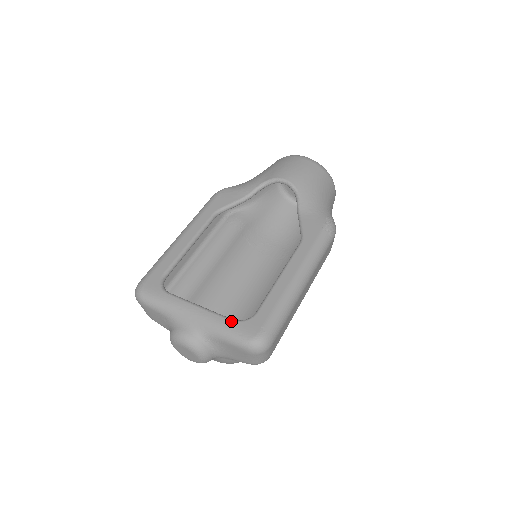
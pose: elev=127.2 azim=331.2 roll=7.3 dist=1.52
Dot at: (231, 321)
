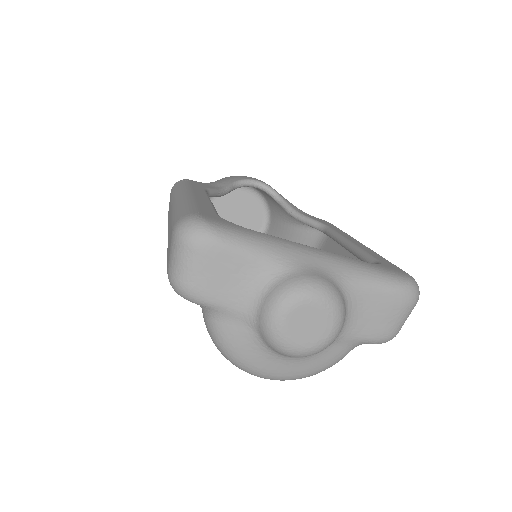
Dot at: (367, 262)
